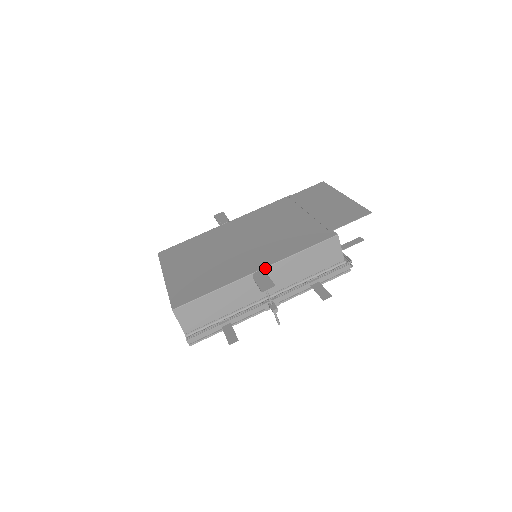
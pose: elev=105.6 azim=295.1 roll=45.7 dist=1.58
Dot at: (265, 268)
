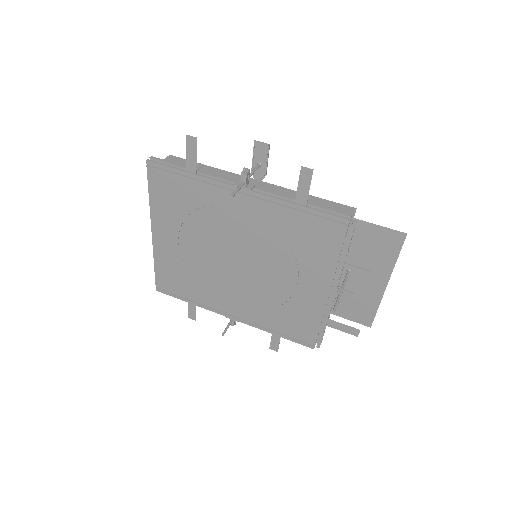
Dot at: (267, 183)
